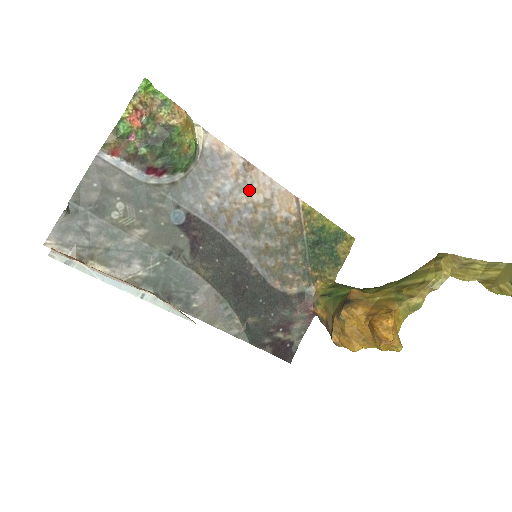
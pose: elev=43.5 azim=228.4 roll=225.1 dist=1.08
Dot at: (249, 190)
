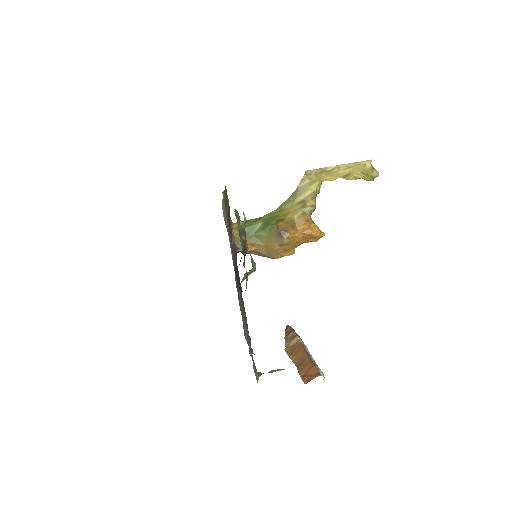
Dot at: occluded
